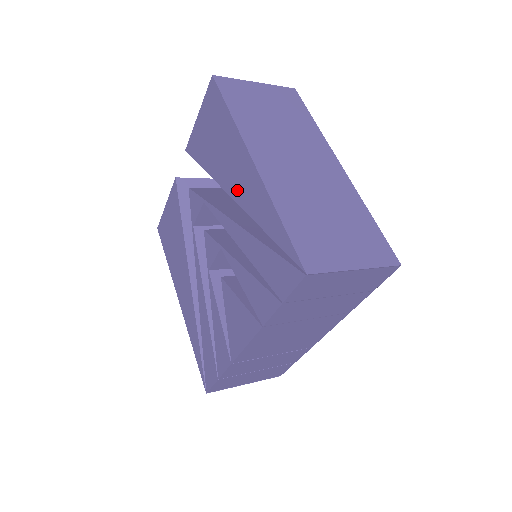
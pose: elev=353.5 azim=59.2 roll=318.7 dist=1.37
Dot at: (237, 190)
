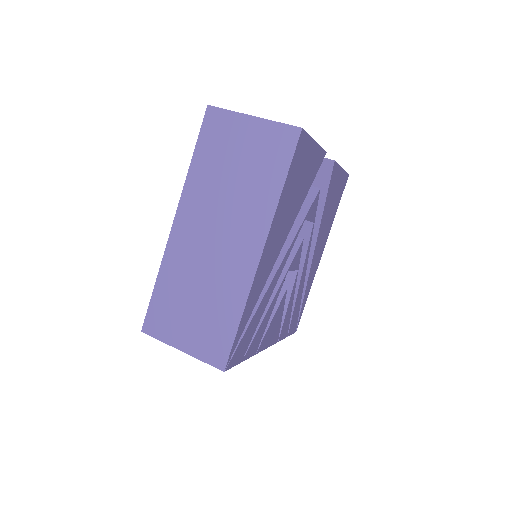
Dot at: occluded
